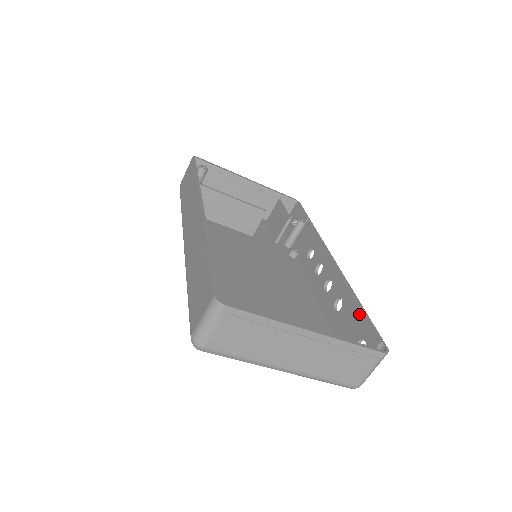
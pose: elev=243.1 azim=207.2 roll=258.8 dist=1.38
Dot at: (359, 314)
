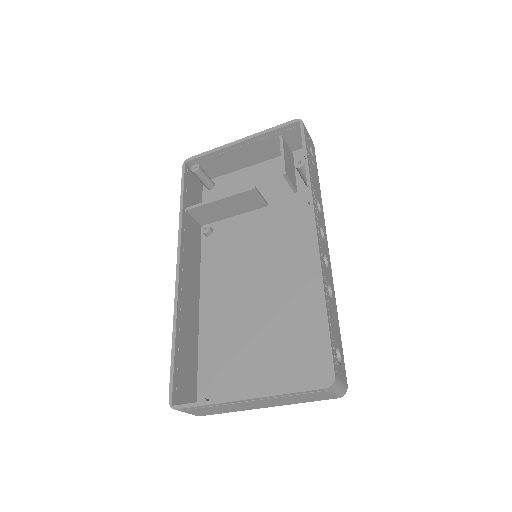
Dot at: (325, 322)
